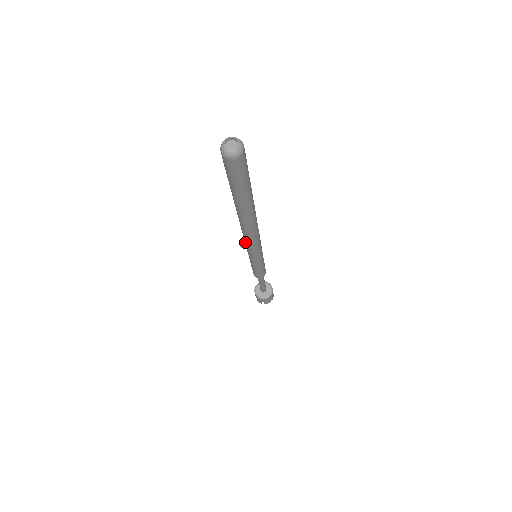
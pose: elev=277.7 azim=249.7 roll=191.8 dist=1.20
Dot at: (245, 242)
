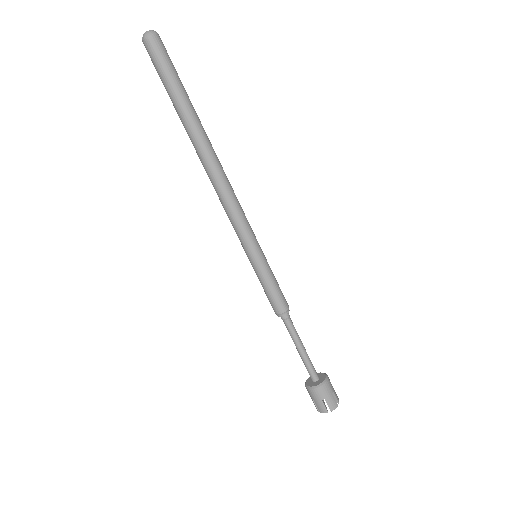
Dot at: (225, 209)
